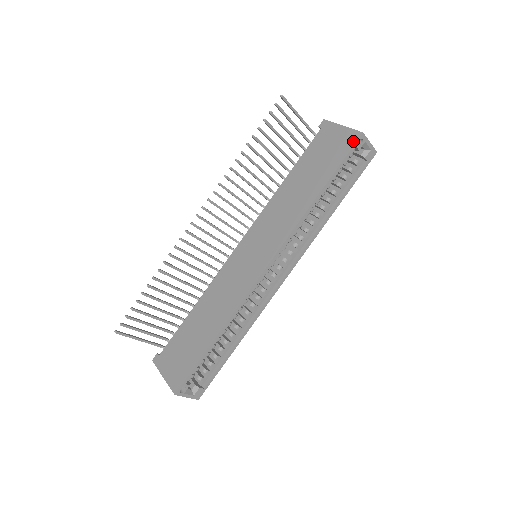
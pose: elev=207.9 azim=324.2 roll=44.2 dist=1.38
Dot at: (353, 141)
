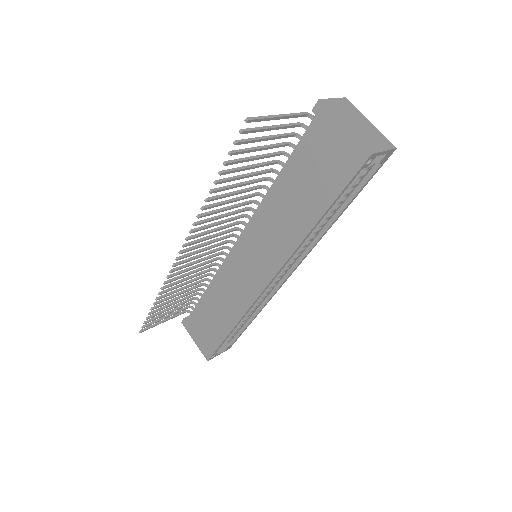
Dot at: (358, 163)
